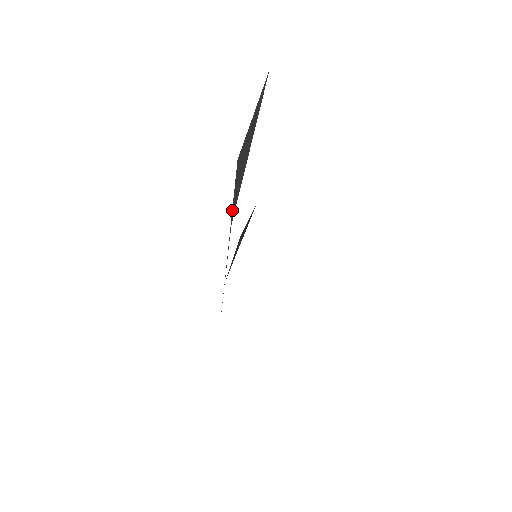
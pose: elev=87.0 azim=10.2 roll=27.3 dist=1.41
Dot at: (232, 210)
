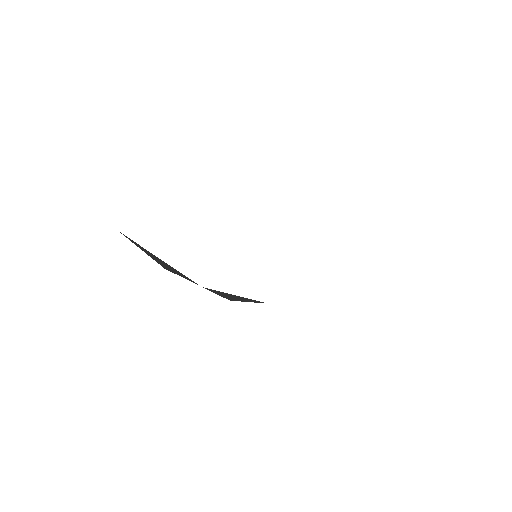
Dot at: occluded
